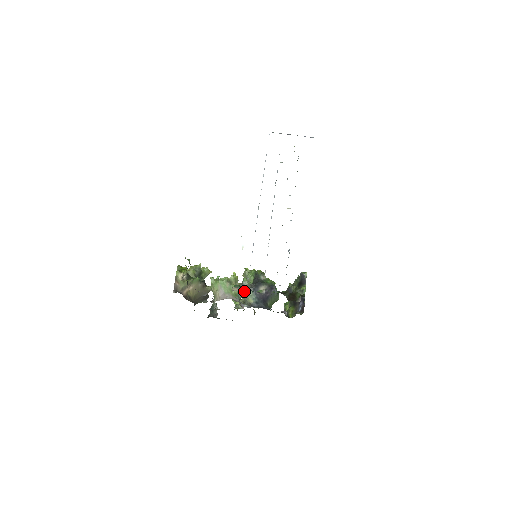
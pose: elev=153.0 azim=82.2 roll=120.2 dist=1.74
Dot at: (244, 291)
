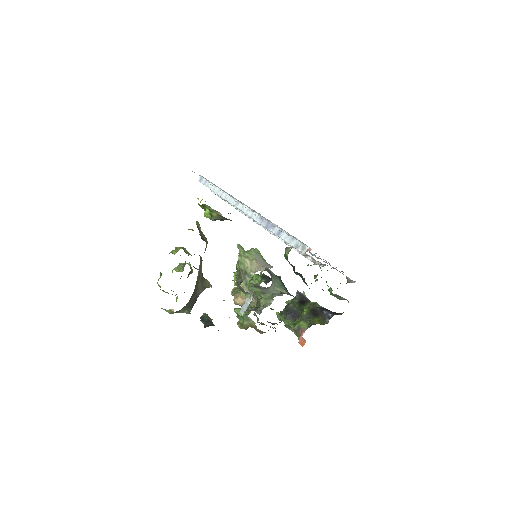
Dot at: (273, 278)
